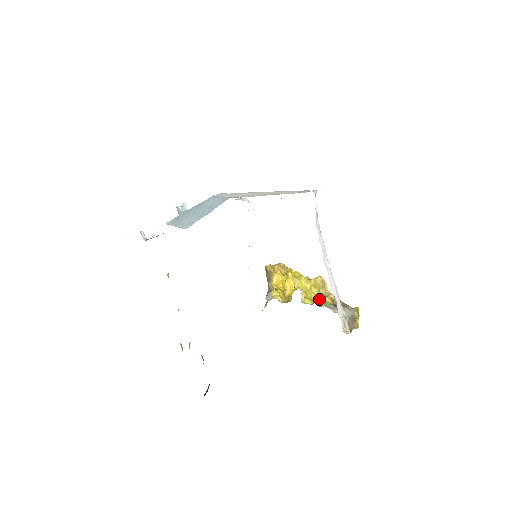
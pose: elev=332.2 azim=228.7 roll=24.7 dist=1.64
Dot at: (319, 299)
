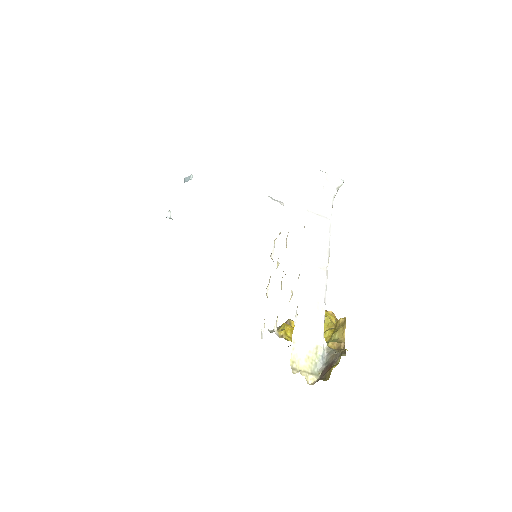
Dot at: occluded
